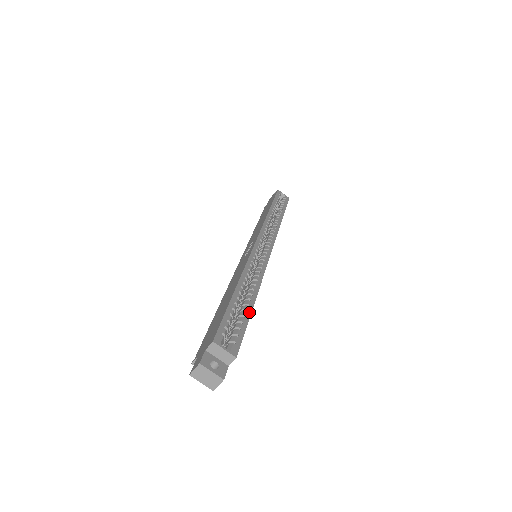
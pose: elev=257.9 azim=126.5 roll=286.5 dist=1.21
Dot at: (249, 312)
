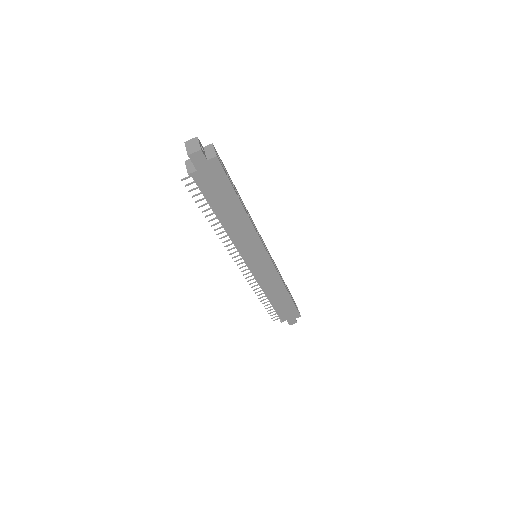
Dot at: occluded
